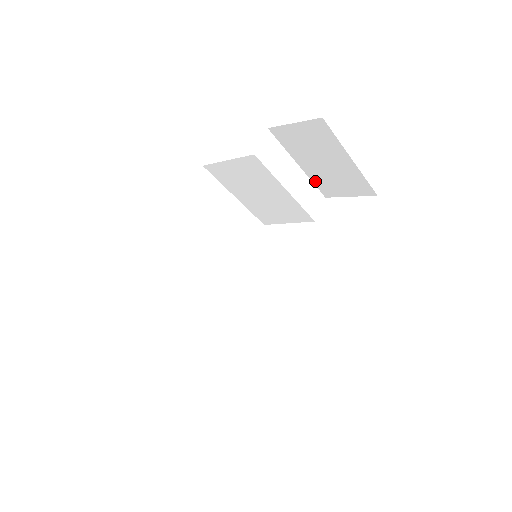
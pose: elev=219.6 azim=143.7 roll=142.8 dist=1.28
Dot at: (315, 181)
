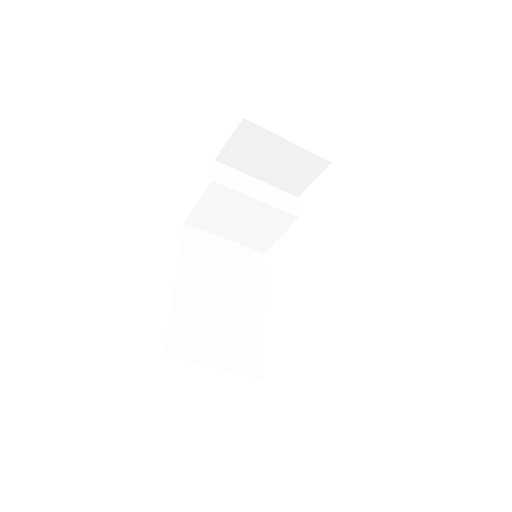
Dot at: (279, 186)
